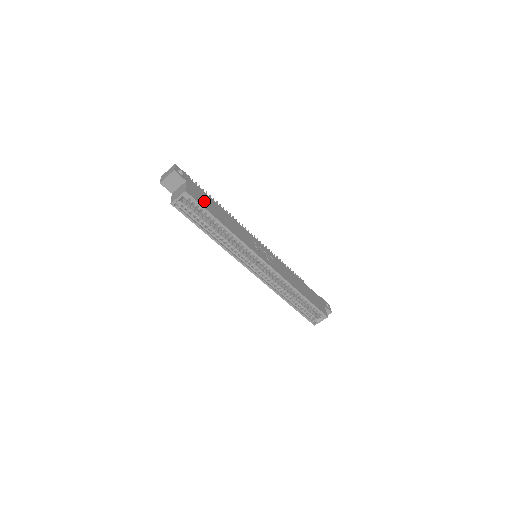
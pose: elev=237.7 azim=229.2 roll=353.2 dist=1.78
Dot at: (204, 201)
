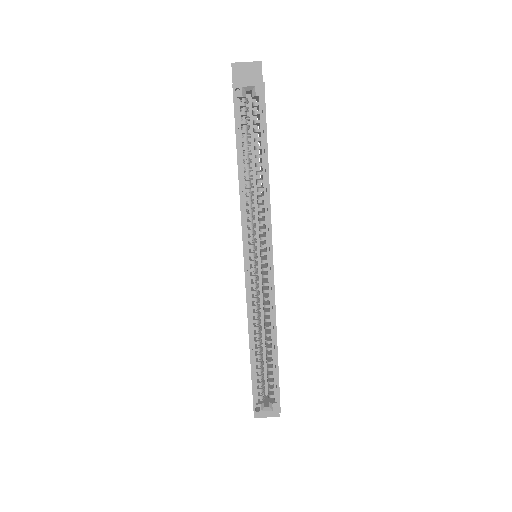
Dot at: occluded
